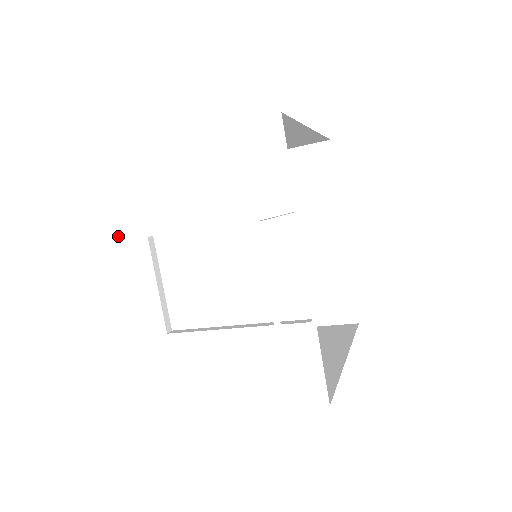
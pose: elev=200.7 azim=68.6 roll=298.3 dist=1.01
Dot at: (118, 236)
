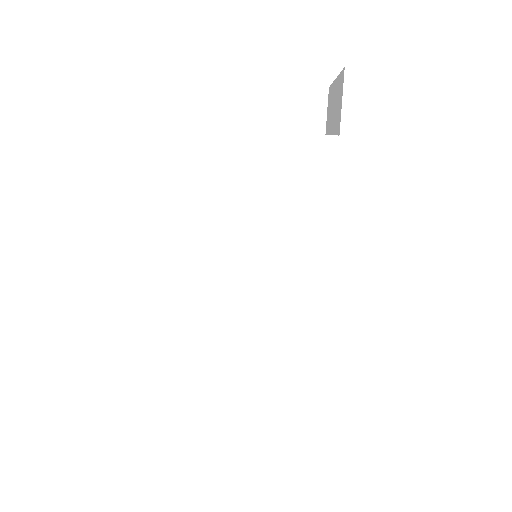
Dot at: occluded
